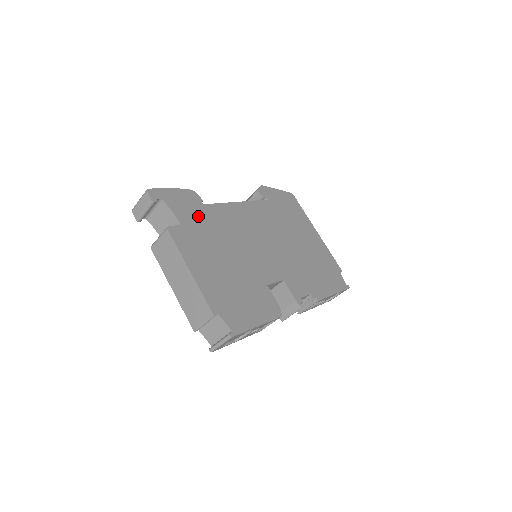
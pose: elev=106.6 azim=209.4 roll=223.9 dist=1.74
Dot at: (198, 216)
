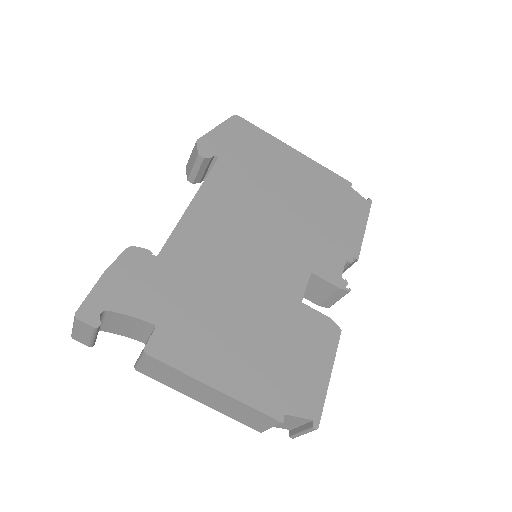
Dot at: (164, 285)
